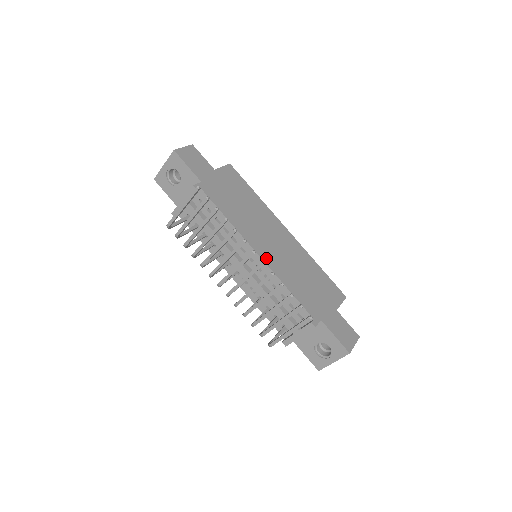
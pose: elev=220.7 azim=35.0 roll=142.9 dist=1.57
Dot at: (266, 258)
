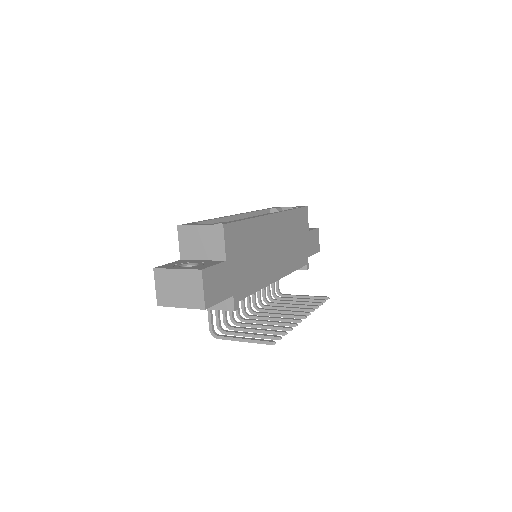
Dot at: (281, 273)
